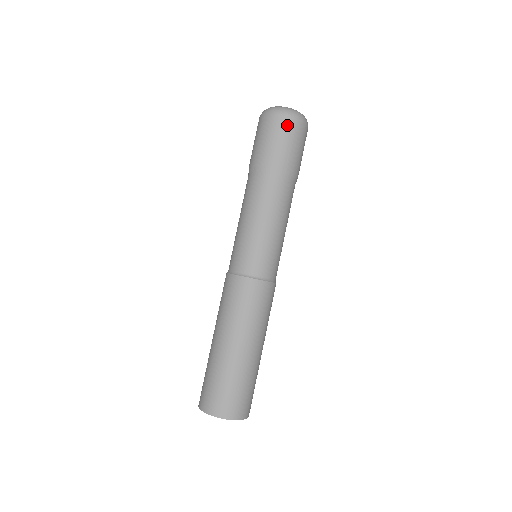
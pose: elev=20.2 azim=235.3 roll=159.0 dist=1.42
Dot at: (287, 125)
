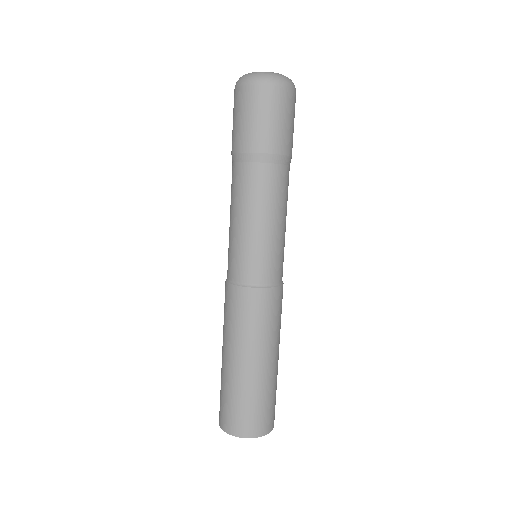
Dot at: (246, 97)
